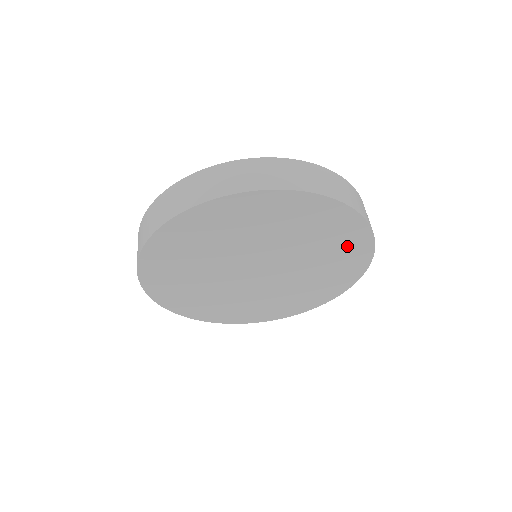
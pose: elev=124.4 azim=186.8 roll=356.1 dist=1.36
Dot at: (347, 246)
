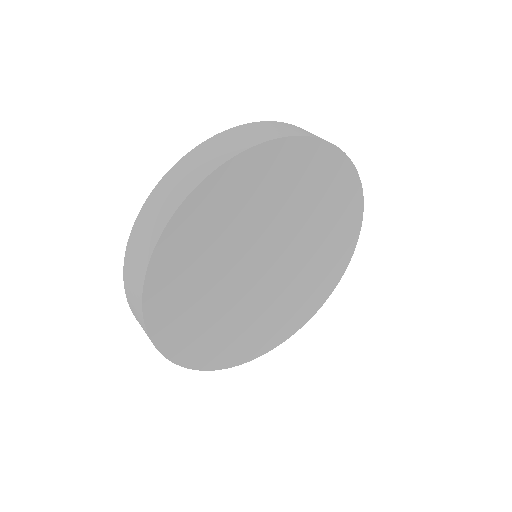
Dot at: (343, 219)
